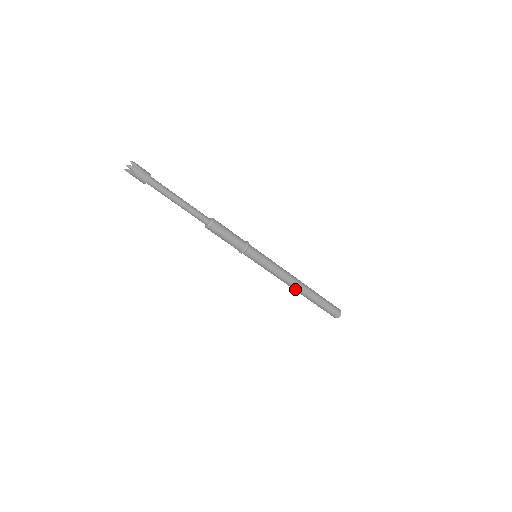
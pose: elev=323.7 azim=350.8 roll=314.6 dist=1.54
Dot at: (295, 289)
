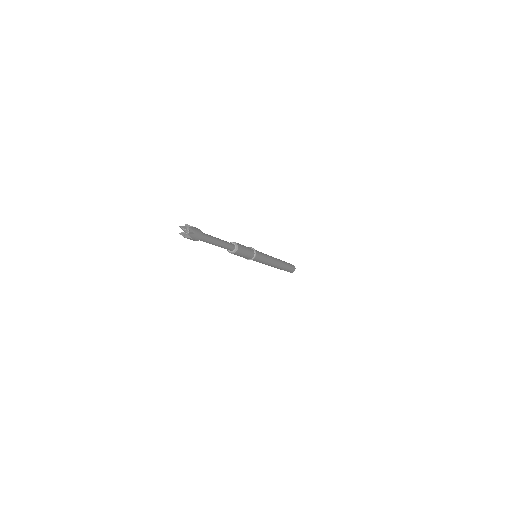
Dot at: occluded
